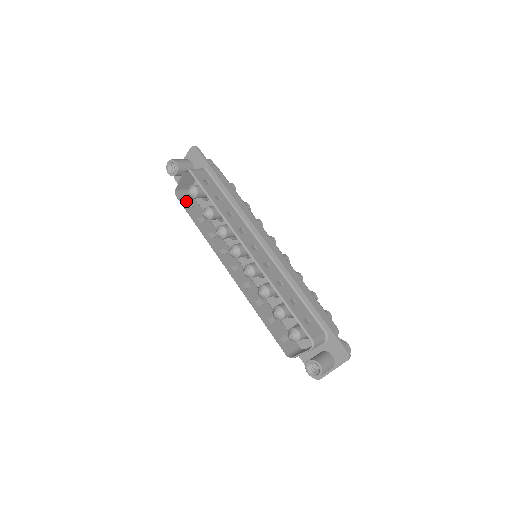
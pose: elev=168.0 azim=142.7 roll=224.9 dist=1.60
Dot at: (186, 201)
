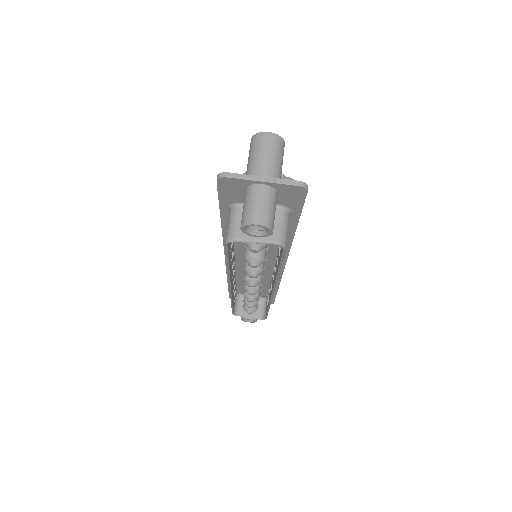
Dot at: occluded
